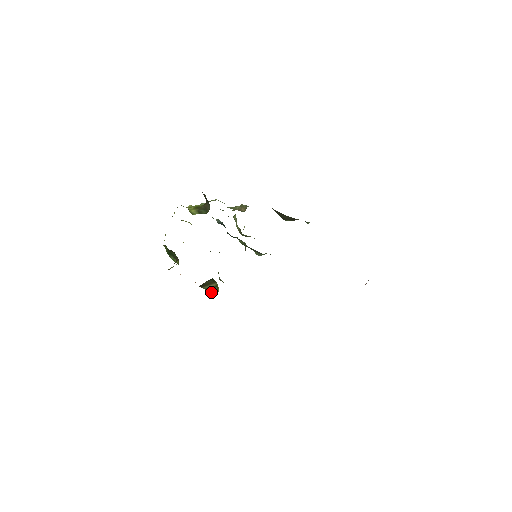
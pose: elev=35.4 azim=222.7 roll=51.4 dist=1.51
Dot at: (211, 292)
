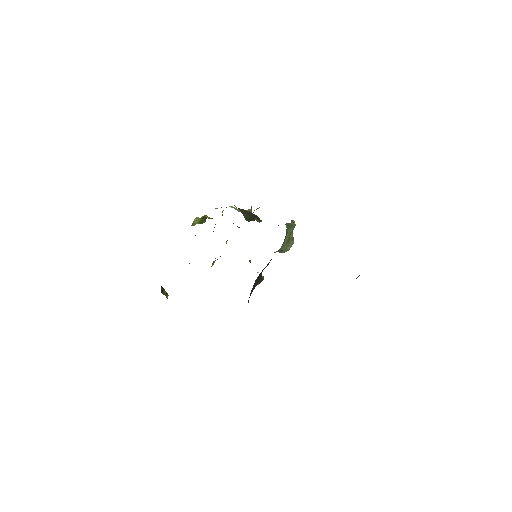
Dot at: (166, 297)
